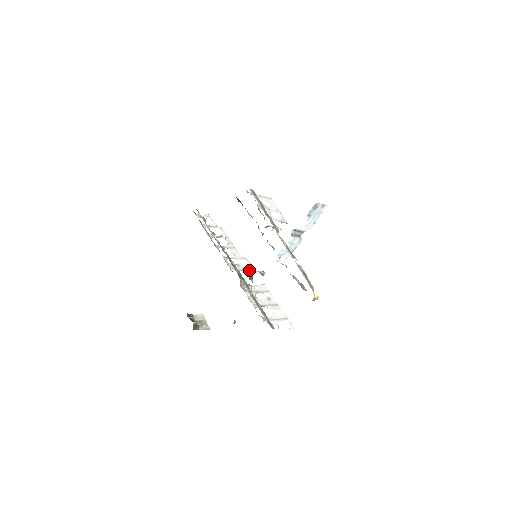
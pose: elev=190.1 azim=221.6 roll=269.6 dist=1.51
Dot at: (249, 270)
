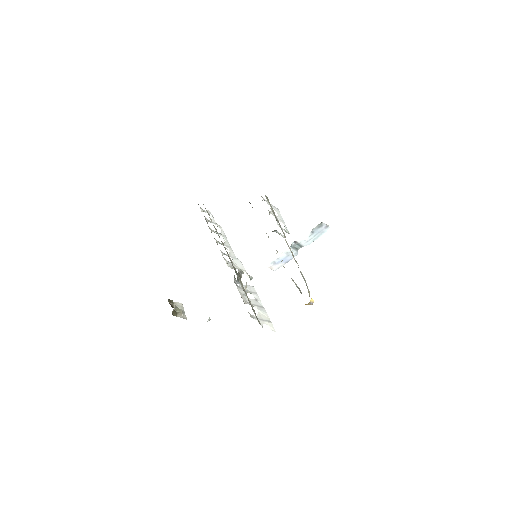
Dot at: (241, 270)
